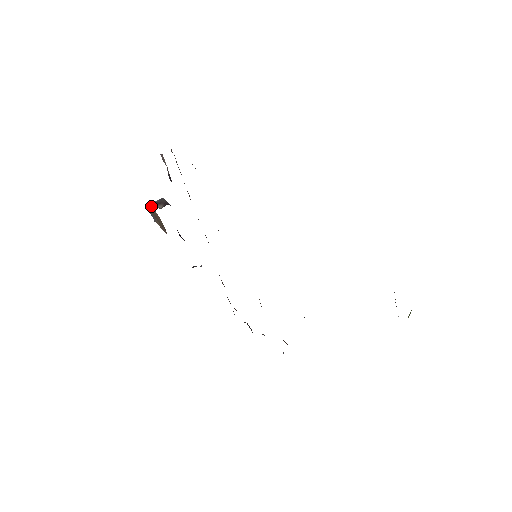
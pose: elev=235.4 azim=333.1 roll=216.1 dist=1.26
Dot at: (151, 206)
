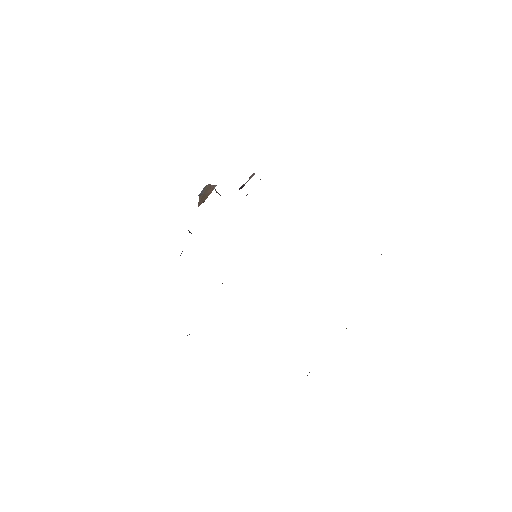
Dot at: occluded
